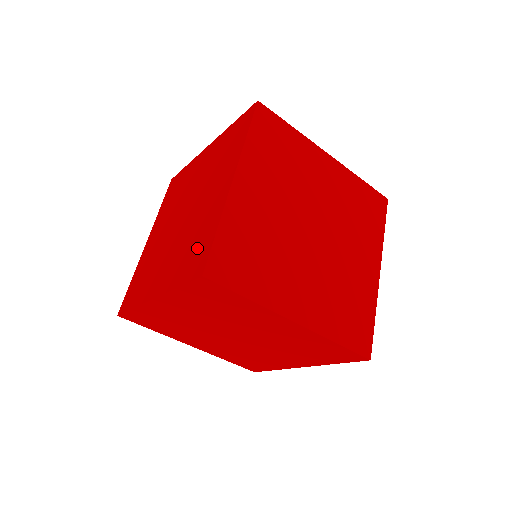
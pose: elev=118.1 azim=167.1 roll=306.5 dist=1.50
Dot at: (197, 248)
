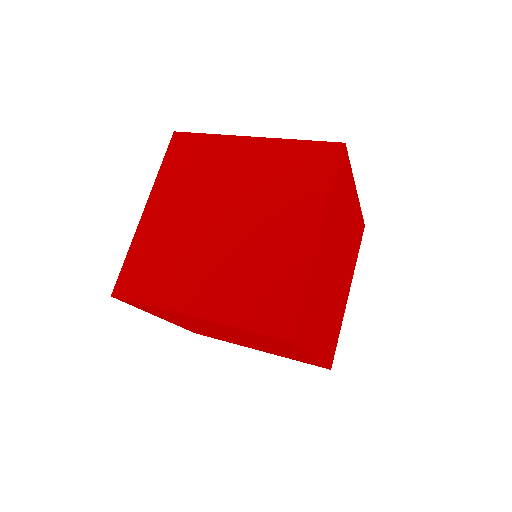
Dot at: (273, 297)
